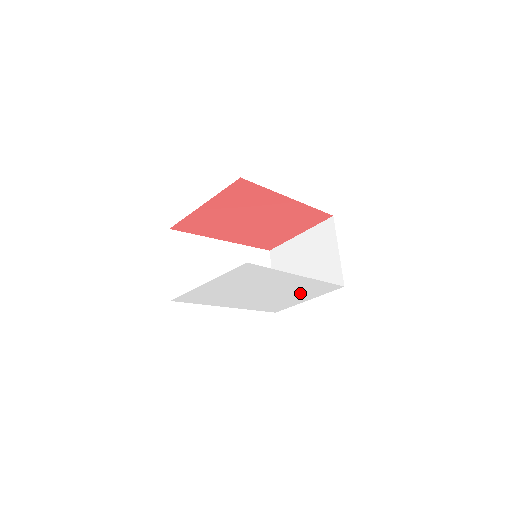
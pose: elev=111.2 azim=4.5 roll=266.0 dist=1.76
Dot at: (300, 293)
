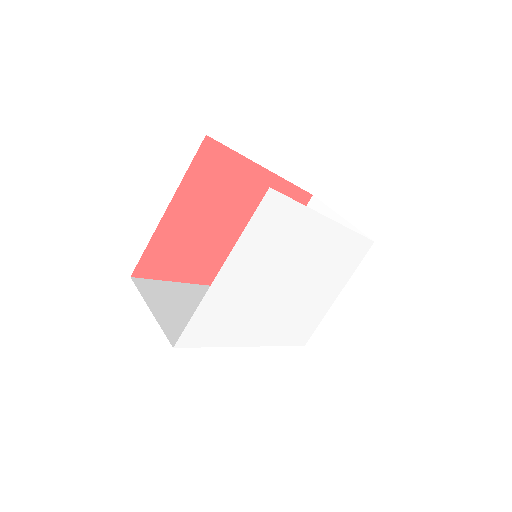
Dot at: (330, 275)
